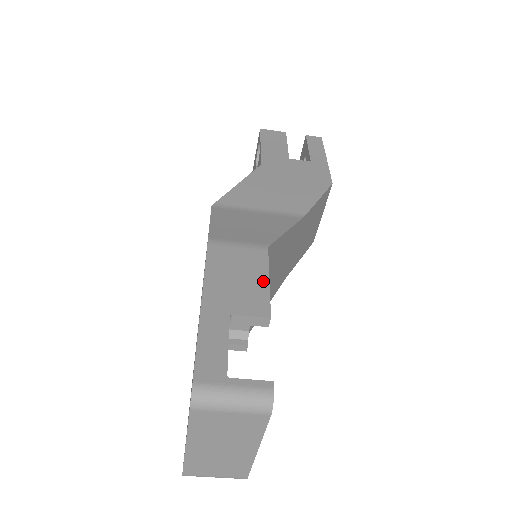
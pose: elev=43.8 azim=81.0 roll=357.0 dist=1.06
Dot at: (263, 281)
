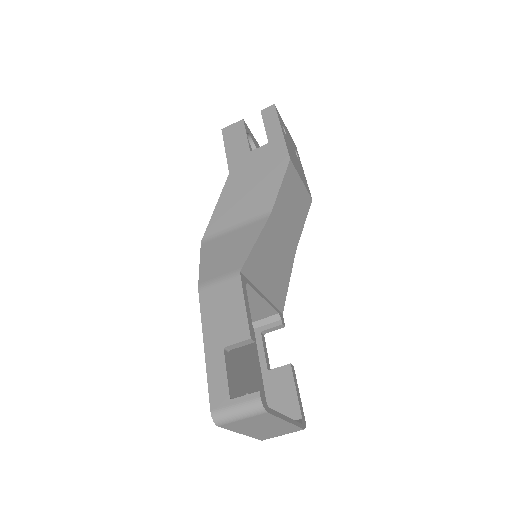
Dot at: (241, 307)
